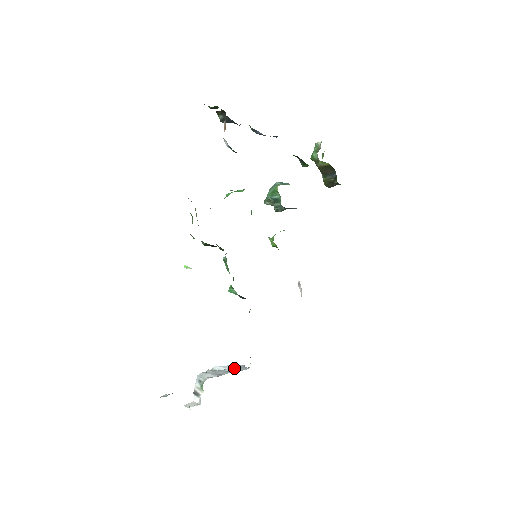
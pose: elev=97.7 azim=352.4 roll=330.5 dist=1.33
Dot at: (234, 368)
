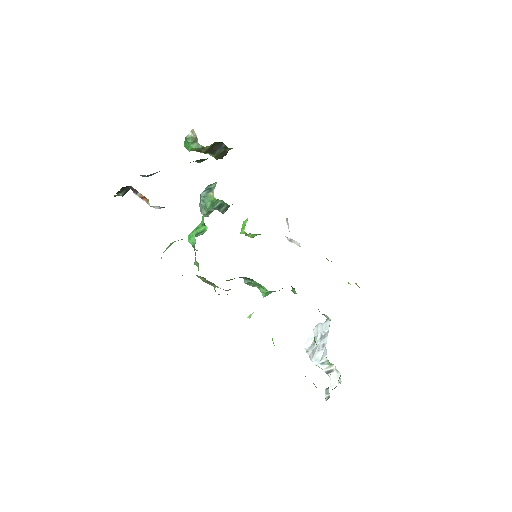
Dot at: (320, 332)
